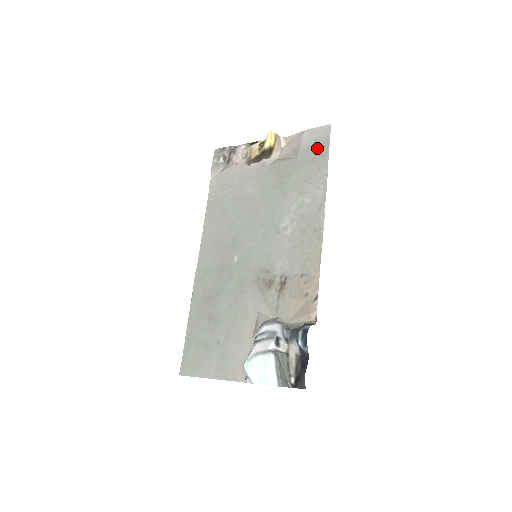
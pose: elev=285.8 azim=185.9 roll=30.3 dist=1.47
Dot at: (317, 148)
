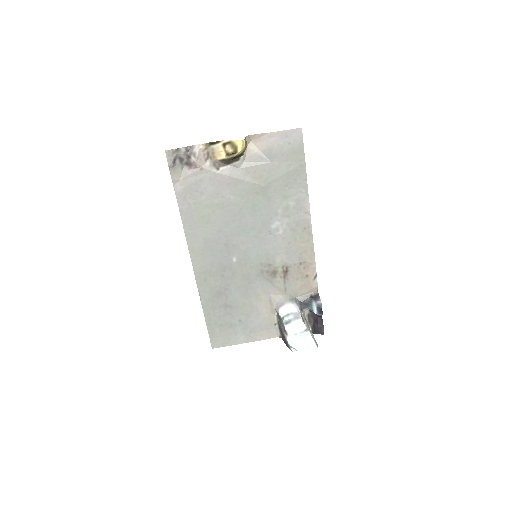
Dot at: (292, 153)
